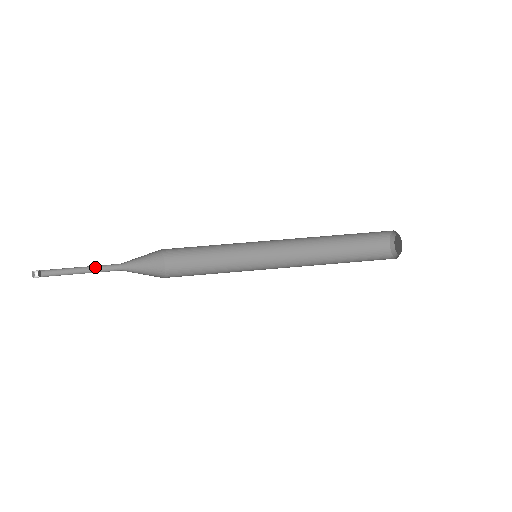
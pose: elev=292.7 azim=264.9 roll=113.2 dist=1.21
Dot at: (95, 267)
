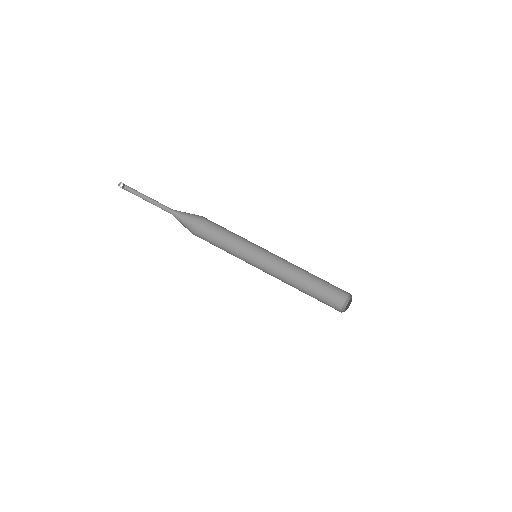
Dot at: (157, 201)
